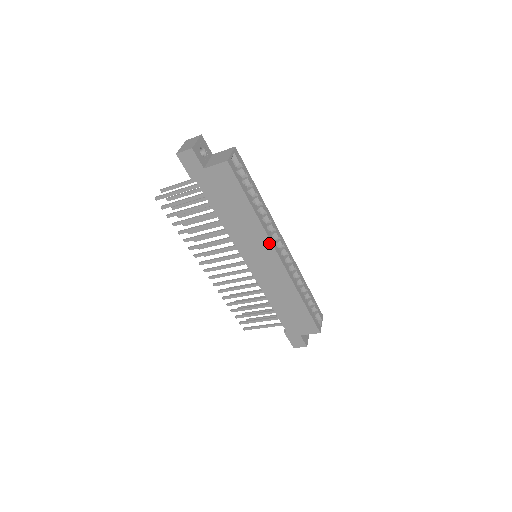
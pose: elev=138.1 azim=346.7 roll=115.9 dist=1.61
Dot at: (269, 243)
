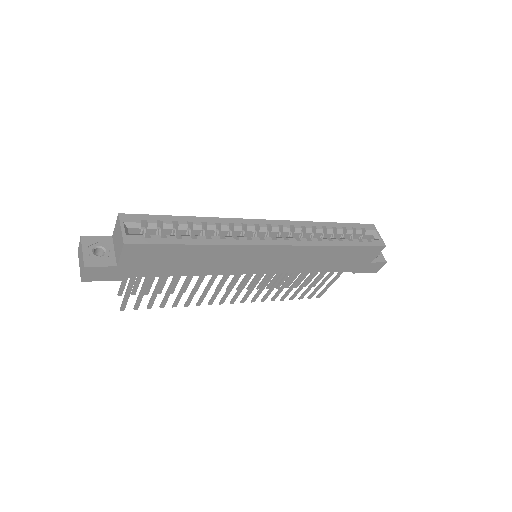
Dot at: (251, 247)
